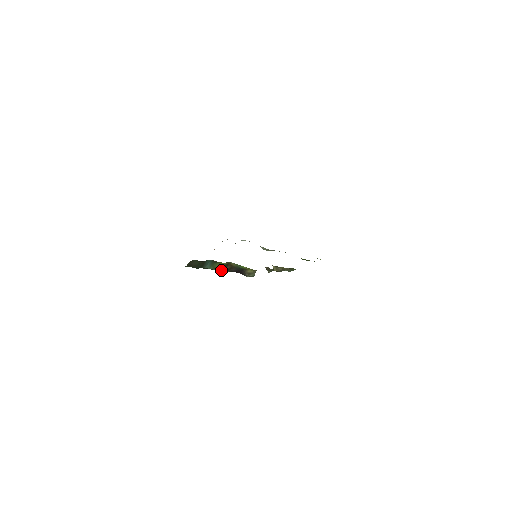
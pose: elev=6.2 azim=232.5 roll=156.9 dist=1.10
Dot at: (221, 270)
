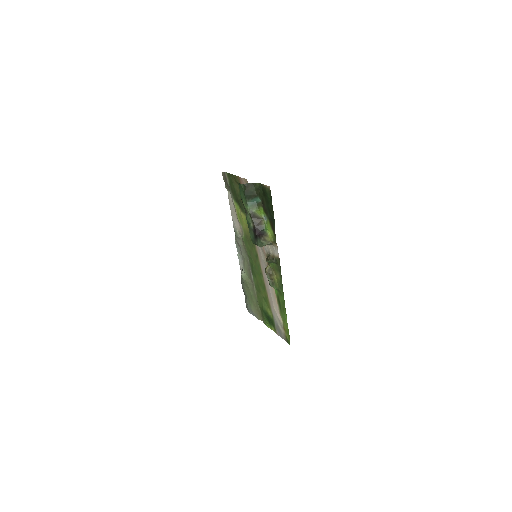
Dot at: (251, 217)
